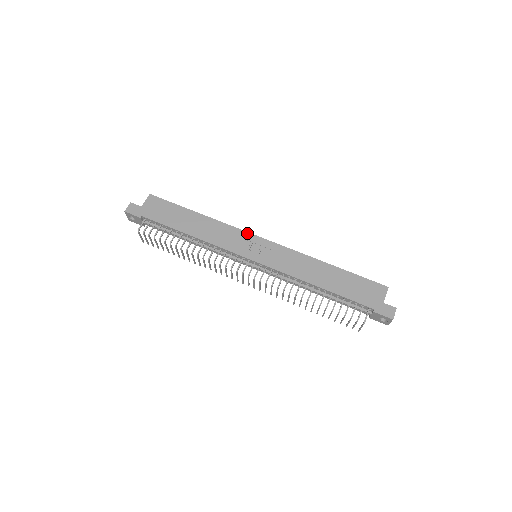
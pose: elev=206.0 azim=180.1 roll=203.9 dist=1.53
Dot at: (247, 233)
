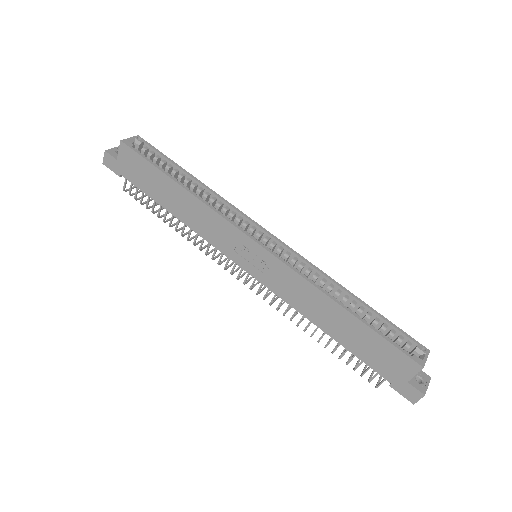
Dot at: (238, 231)
